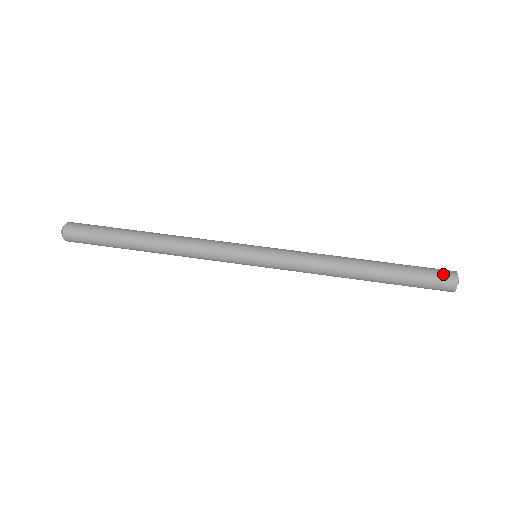
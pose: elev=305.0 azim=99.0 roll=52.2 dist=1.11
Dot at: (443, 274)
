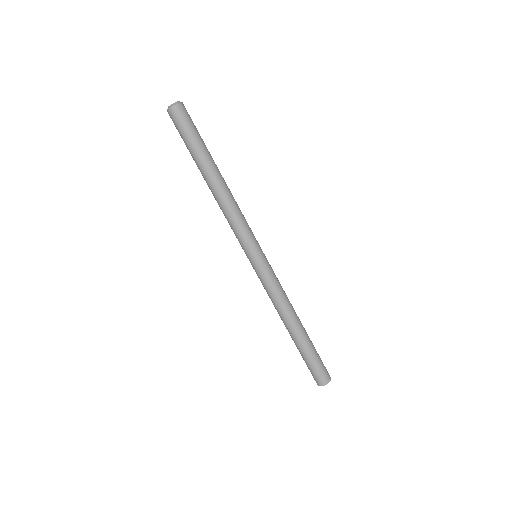
Dot at: (319, 377)
